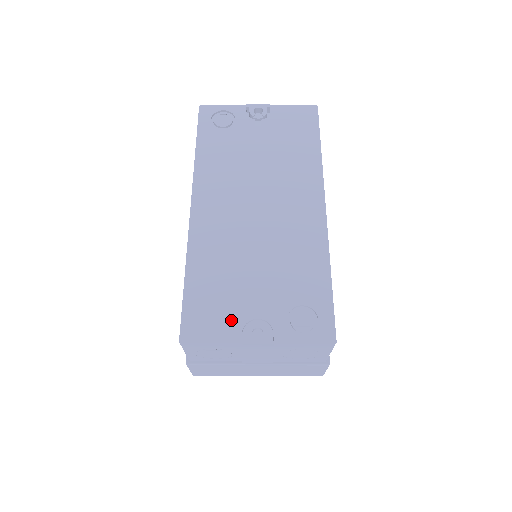
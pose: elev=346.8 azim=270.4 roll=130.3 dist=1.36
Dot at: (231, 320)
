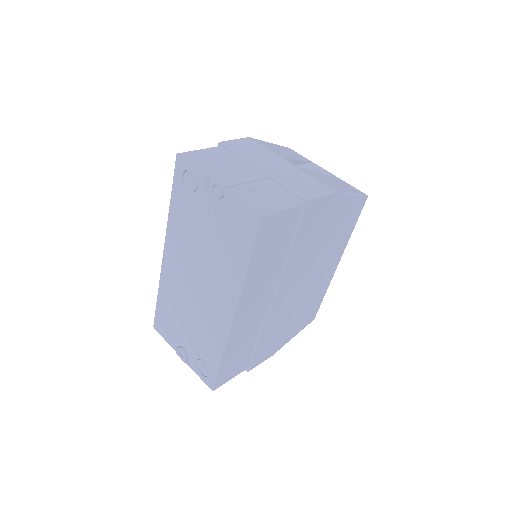
Dot at: (173, 337)
